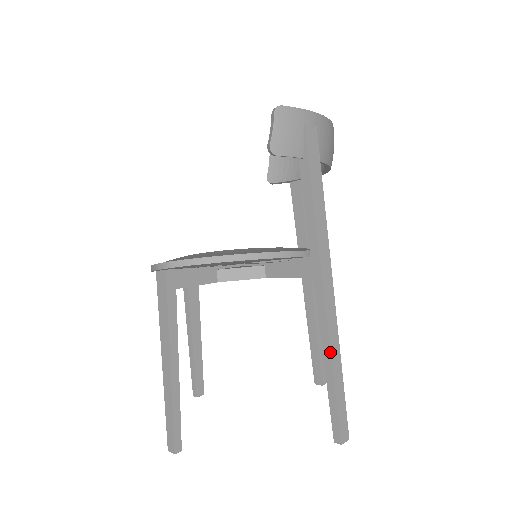
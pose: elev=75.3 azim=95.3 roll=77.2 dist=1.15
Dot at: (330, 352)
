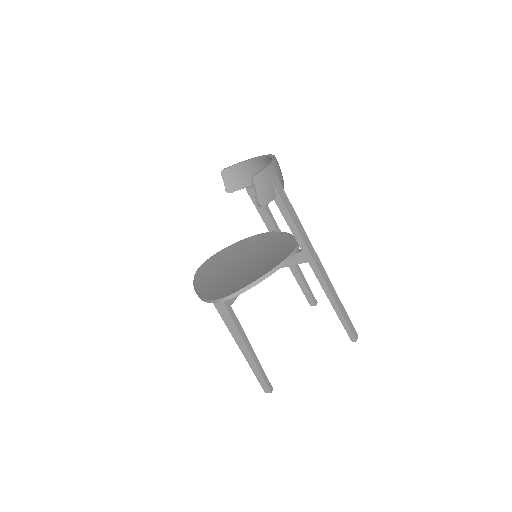
Dot at: (334, 298)
